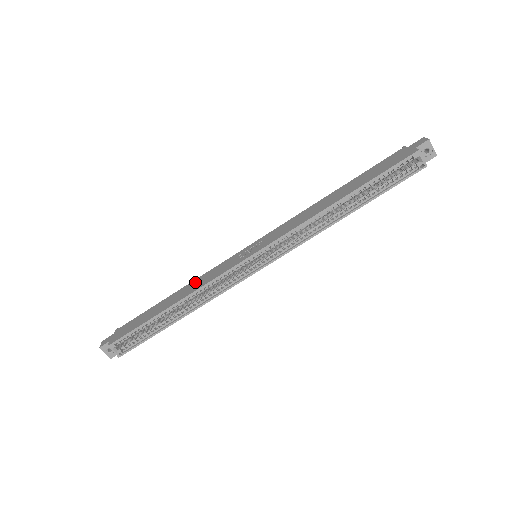
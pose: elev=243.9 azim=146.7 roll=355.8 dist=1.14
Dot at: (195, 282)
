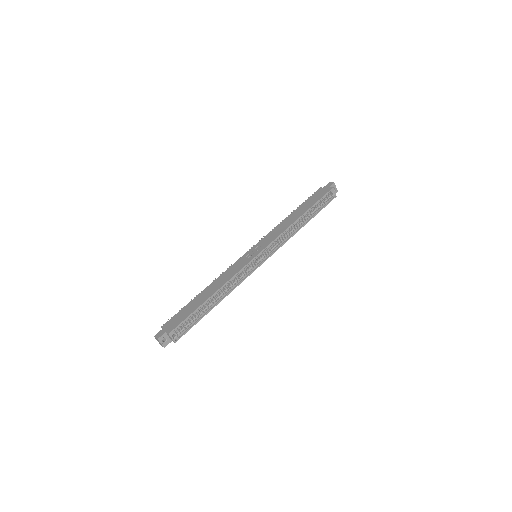
Dot at: (220, 279)
